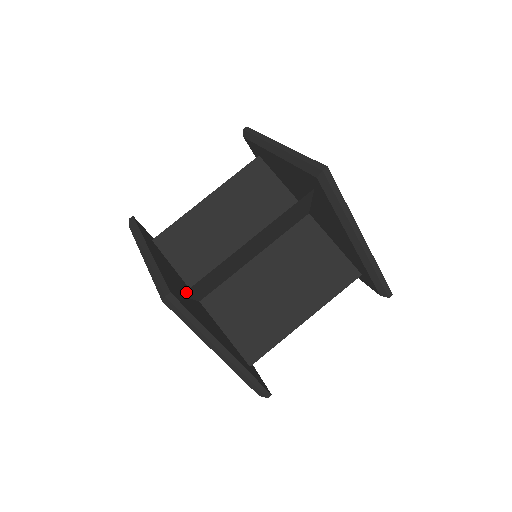
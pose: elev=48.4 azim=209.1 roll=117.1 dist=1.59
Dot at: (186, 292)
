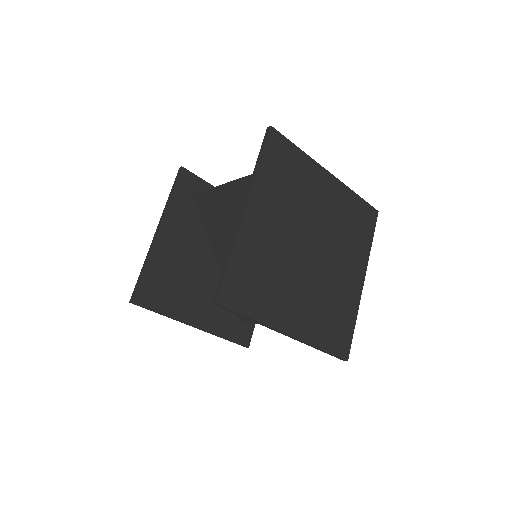
Dot at: (164, 287)
